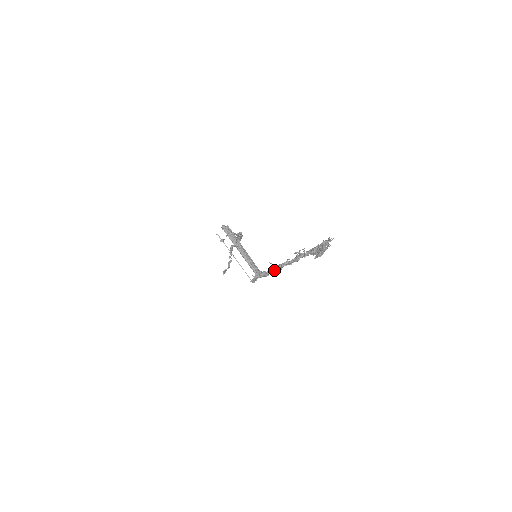
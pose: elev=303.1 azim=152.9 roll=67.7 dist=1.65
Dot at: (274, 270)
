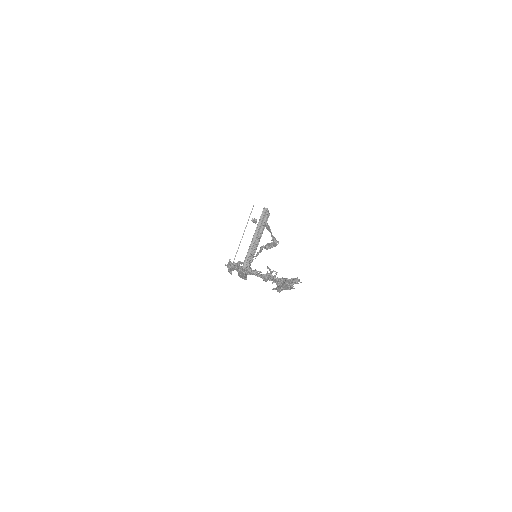
Dot at: (245, 270)
